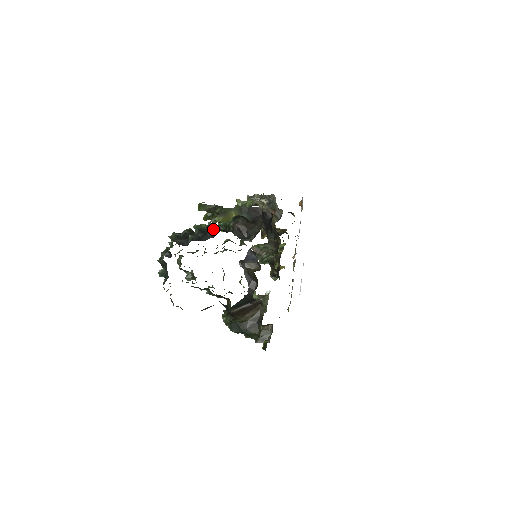
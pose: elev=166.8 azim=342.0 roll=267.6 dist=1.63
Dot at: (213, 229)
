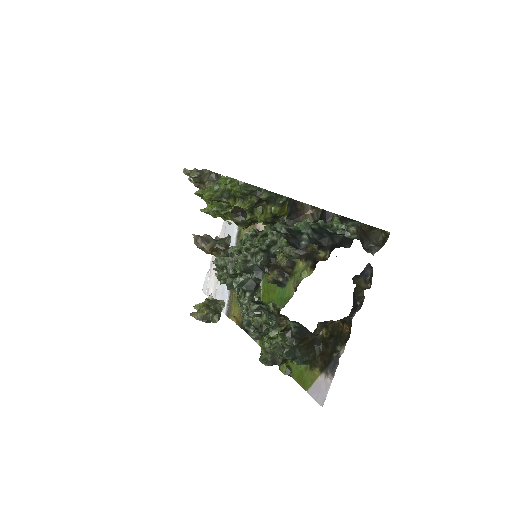
Dot at: (327, 230)
